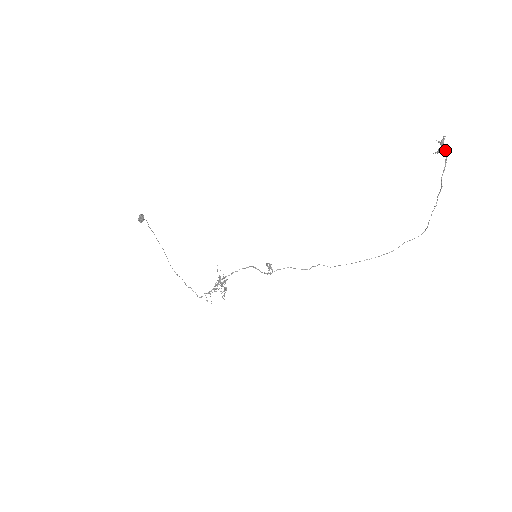
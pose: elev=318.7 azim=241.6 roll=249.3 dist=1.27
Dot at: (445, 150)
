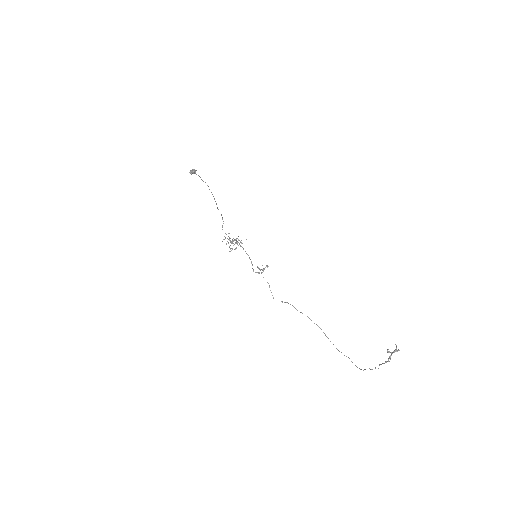
Dot at: (390, 357)
